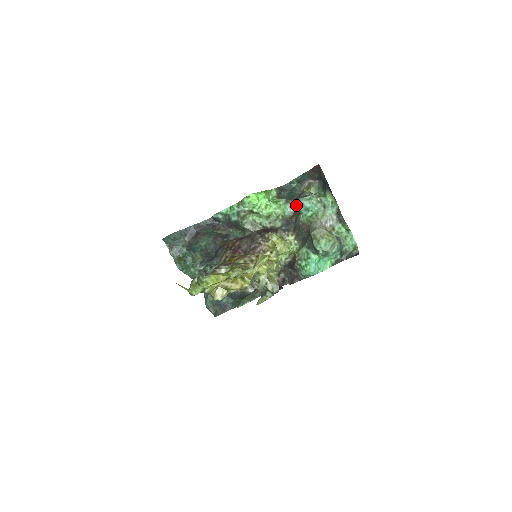
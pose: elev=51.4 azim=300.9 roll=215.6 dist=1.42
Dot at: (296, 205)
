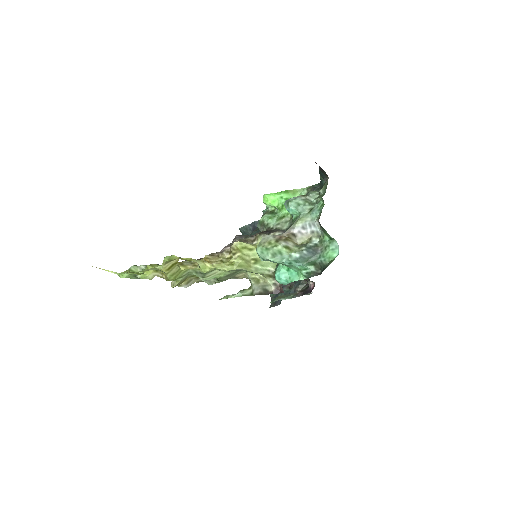
Dot at: occluded
